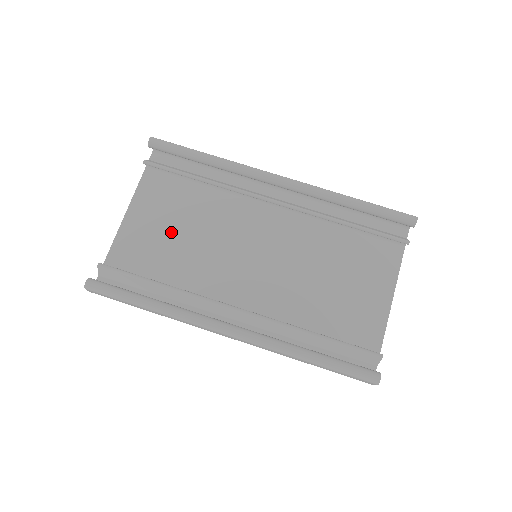
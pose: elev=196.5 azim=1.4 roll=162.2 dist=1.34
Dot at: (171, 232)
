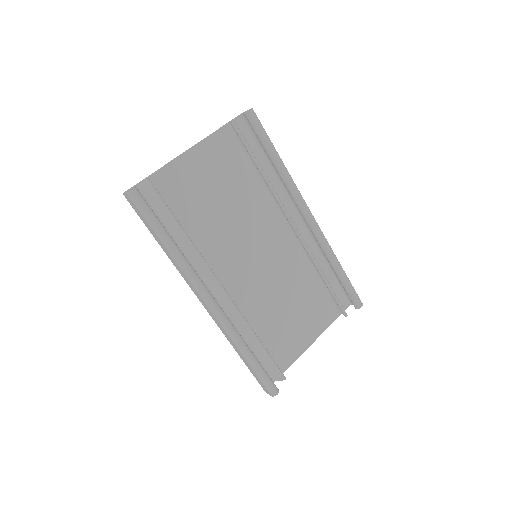
Dot at: (212, 192)
